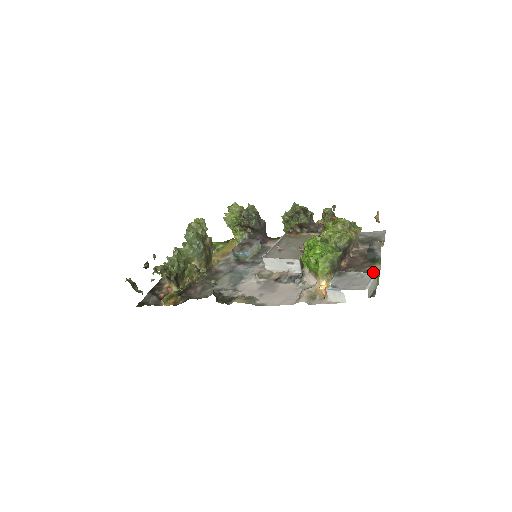
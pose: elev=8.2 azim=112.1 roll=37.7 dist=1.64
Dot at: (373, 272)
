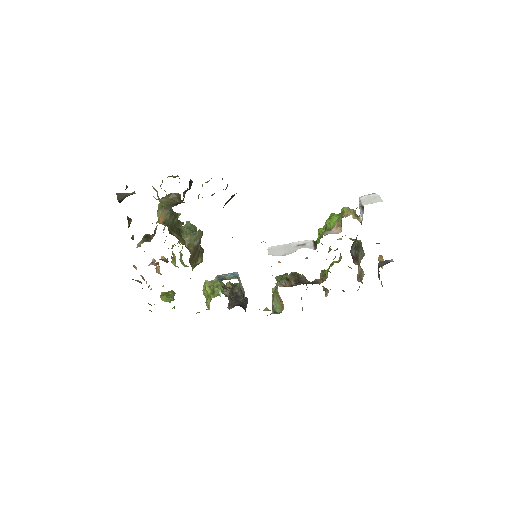
Dot at: occluded
